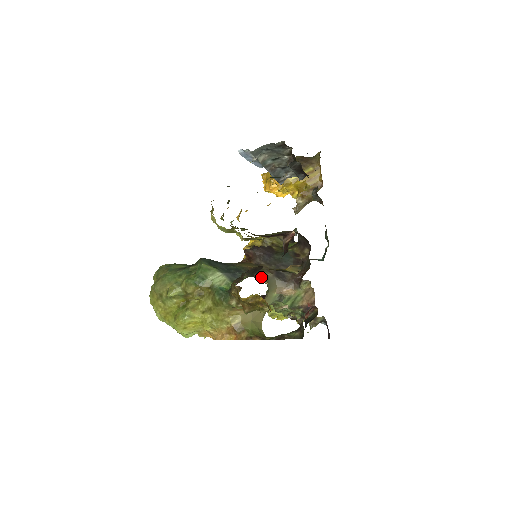
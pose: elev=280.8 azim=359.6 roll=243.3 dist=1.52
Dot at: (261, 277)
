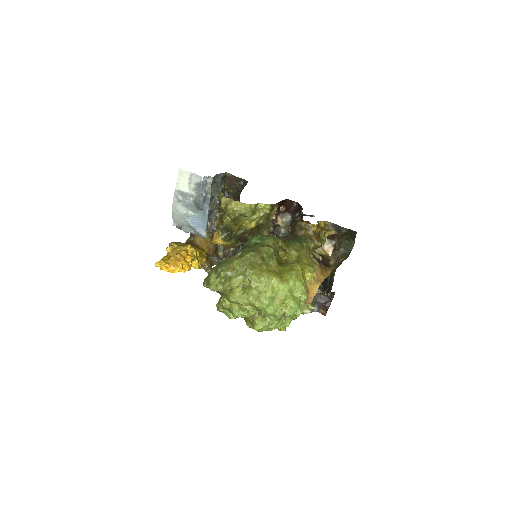
Dot at: occluded
